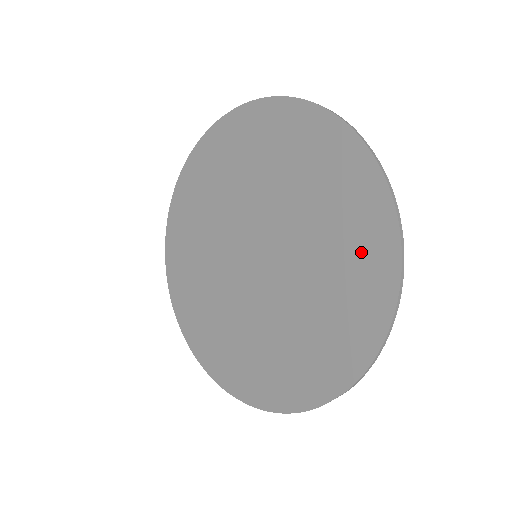
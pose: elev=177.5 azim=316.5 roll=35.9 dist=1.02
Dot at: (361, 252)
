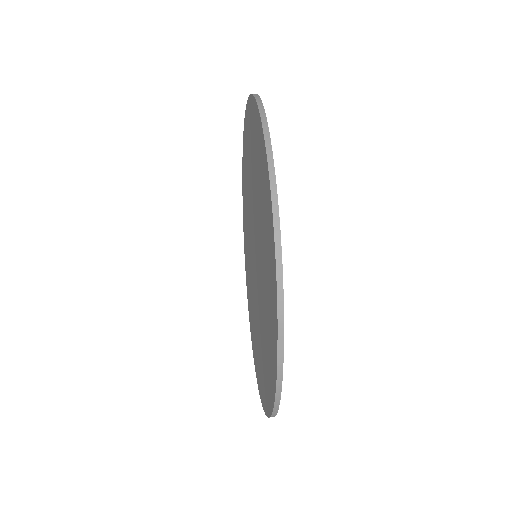
Dot at: (261, 174)
